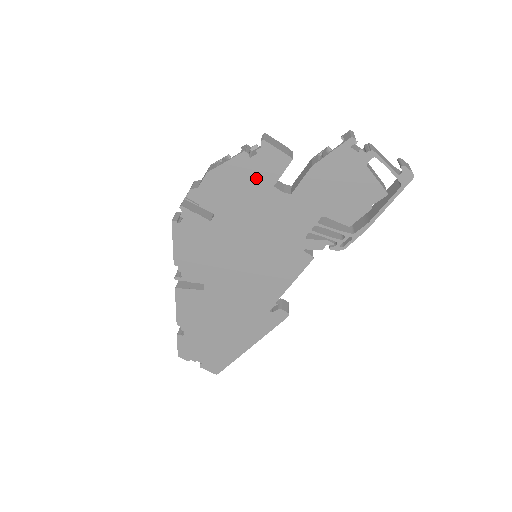
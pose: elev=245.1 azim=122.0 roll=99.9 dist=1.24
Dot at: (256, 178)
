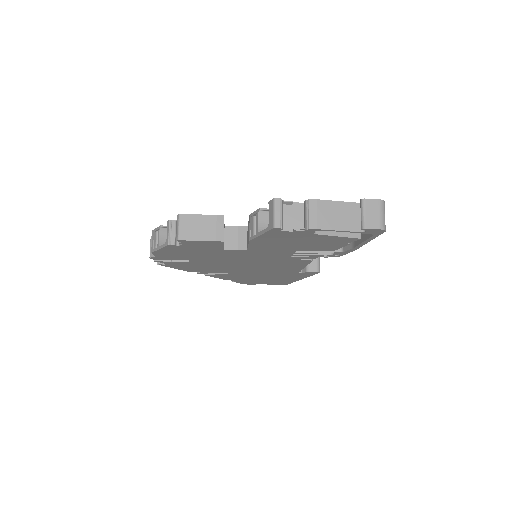
Dot at: (200, 249)
